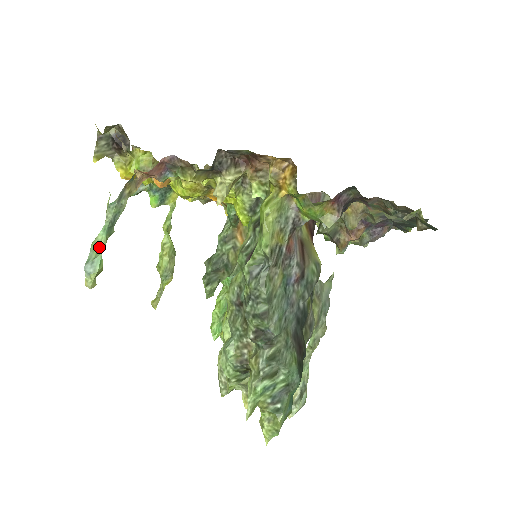
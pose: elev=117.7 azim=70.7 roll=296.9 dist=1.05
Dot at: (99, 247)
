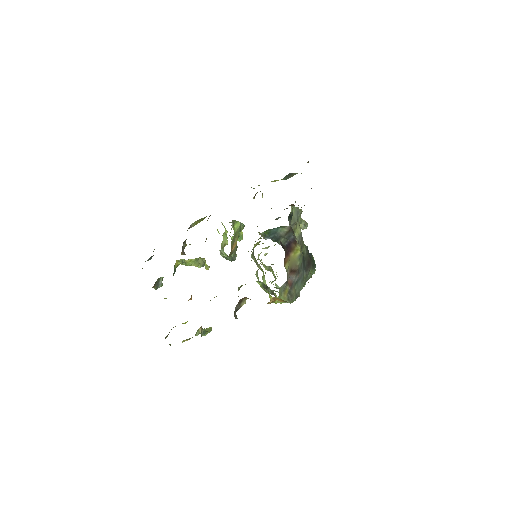
Dot at: occluded
